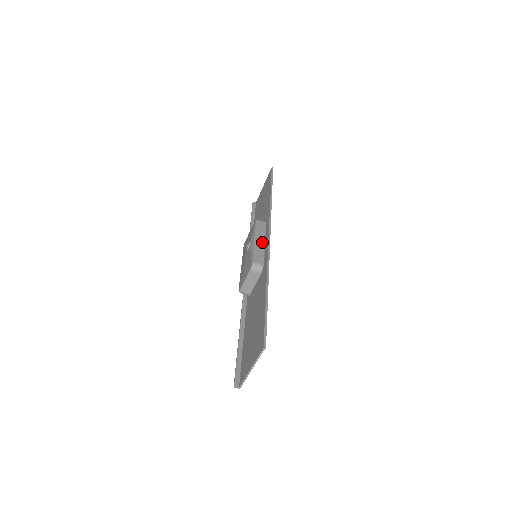
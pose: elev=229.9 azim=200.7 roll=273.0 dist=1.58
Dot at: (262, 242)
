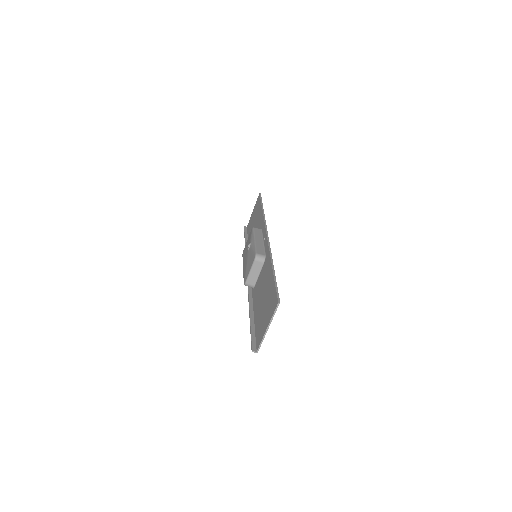
Dot at: (261, 241)
